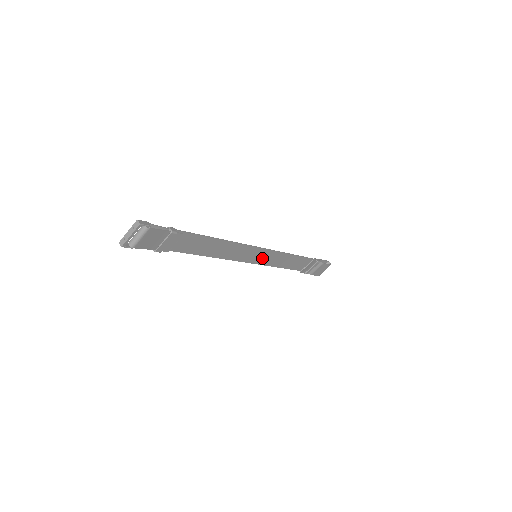
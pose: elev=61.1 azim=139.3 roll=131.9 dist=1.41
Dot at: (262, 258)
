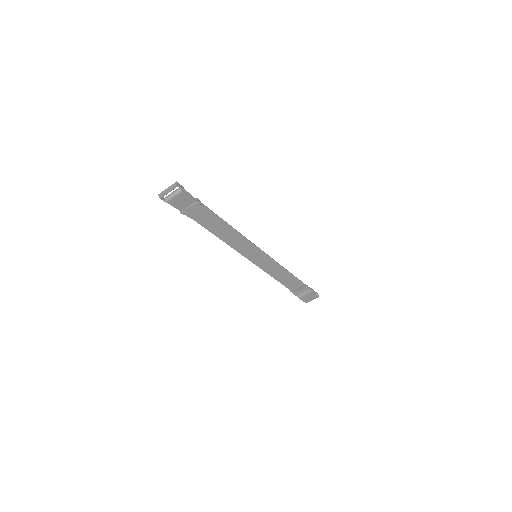
Dot at: (261, 261)
